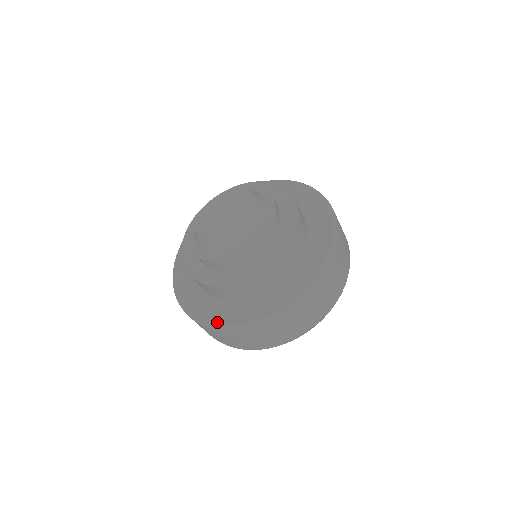
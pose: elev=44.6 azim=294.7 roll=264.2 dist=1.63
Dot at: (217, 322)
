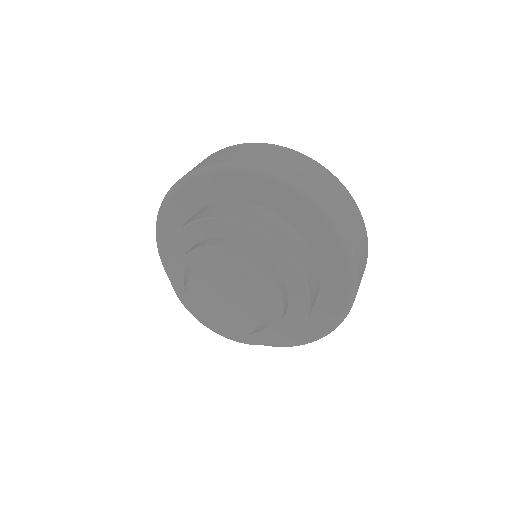
Dot at: occluded
